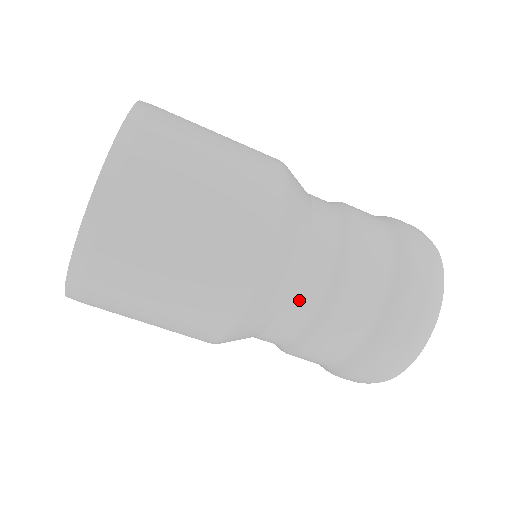
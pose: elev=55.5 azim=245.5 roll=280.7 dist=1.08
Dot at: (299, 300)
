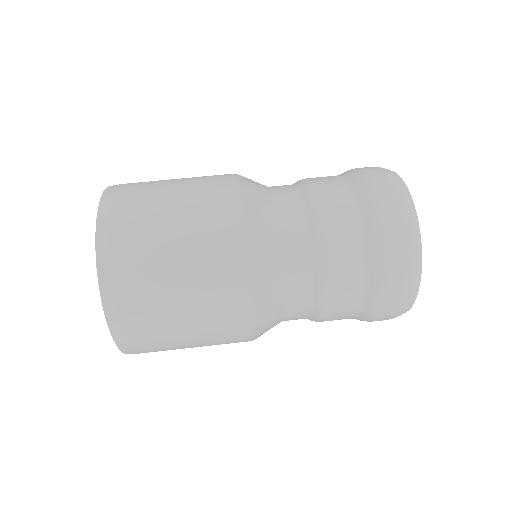
Dot at: (282, 196)
